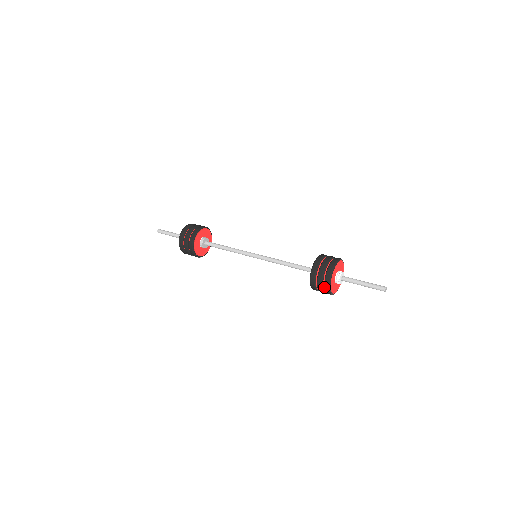
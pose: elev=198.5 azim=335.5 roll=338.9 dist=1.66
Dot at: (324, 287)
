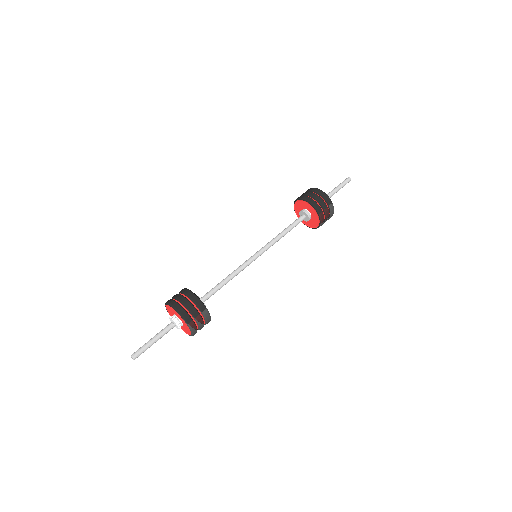
Dot at: (322, 197)
